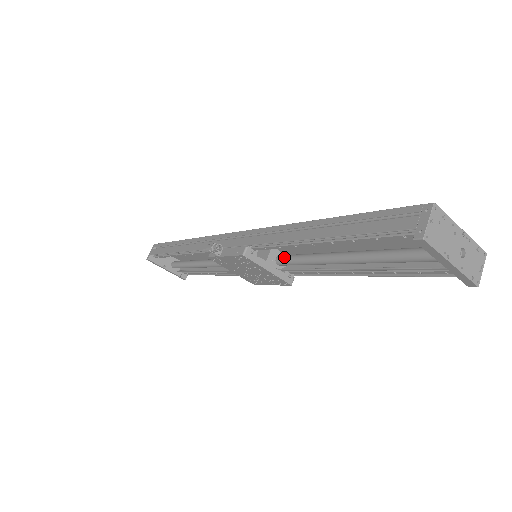
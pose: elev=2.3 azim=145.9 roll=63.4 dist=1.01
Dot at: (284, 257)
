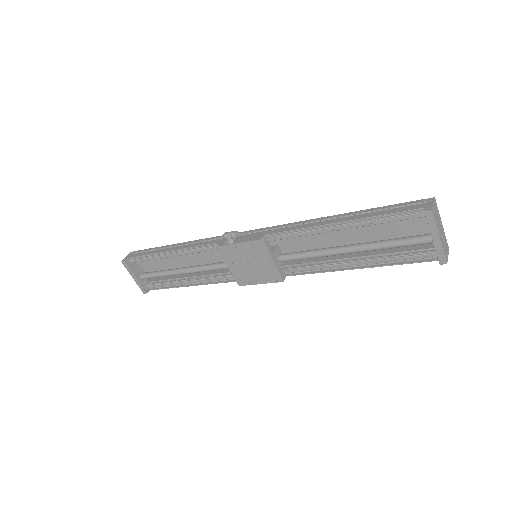
Dot at: (288, 253)
